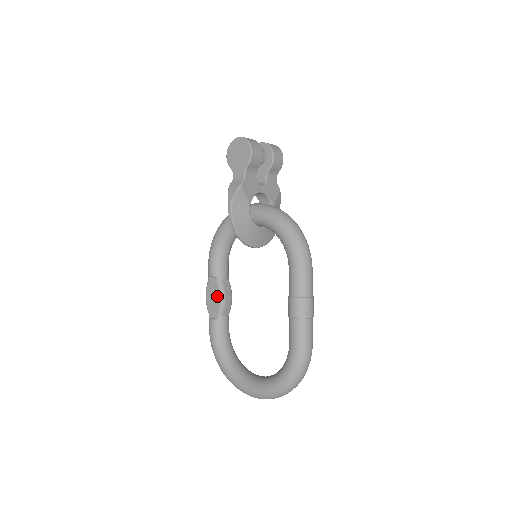
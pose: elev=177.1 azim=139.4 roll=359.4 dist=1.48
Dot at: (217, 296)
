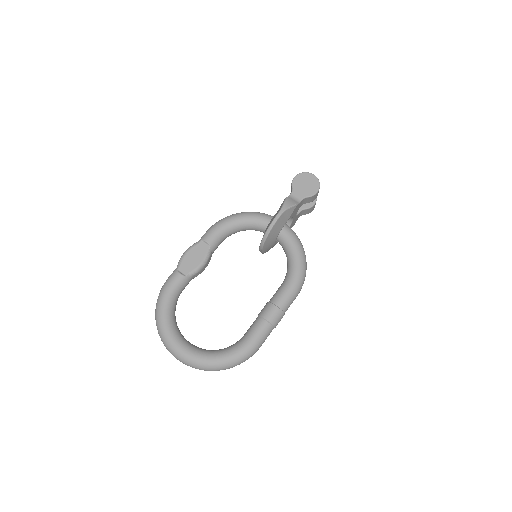
Dot at: (200, 259)
